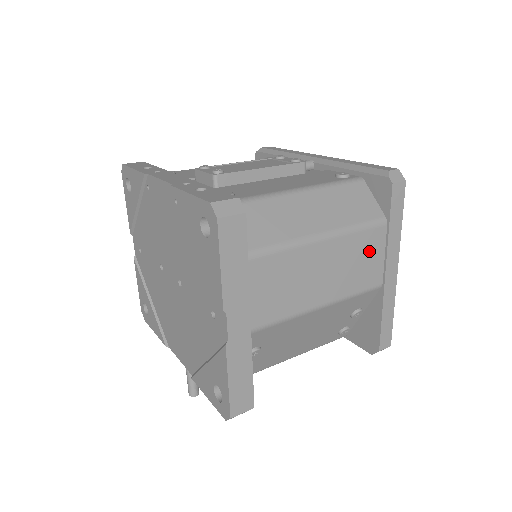
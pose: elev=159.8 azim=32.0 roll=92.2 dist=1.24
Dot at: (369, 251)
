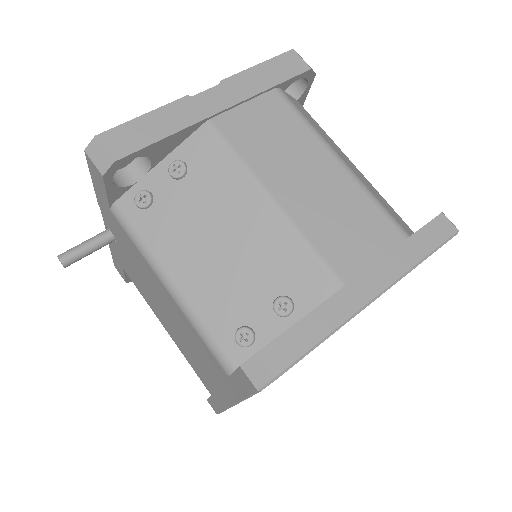
Dot at: (365, 232)
